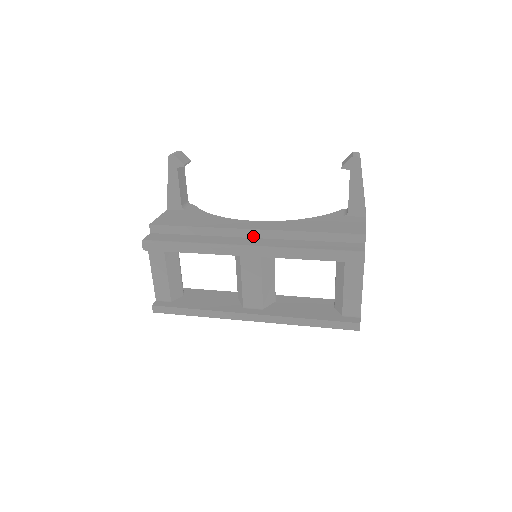
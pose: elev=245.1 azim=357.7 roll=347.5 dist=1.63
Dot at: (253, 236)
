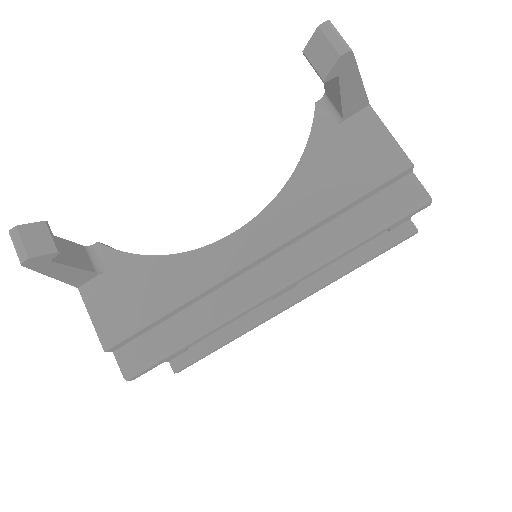
Dot at: (256, 264)
